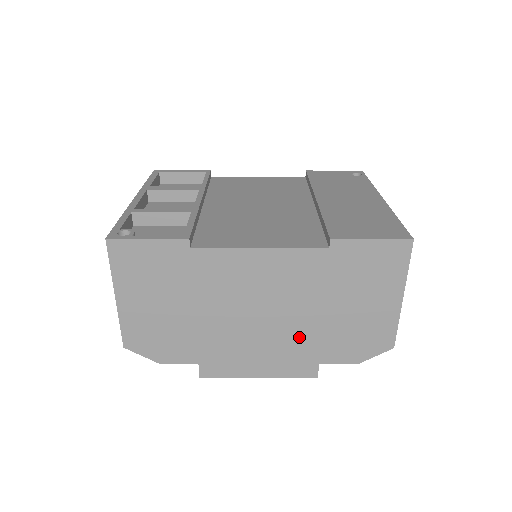
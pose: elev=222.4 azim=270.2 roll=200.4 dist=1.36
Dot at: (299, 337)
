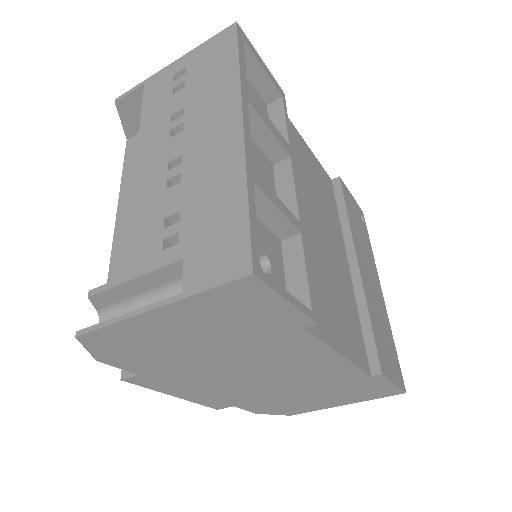
Dot at: (253, 394)
